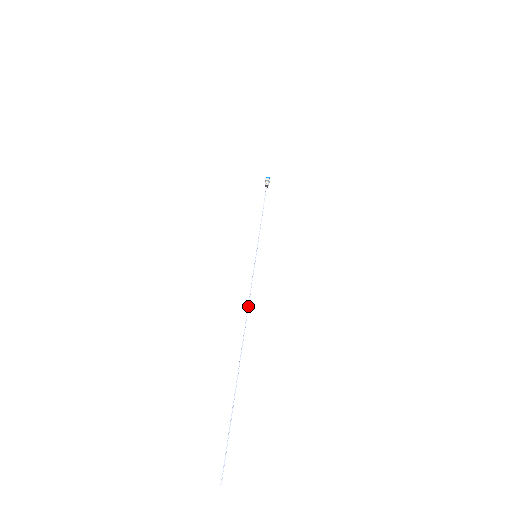
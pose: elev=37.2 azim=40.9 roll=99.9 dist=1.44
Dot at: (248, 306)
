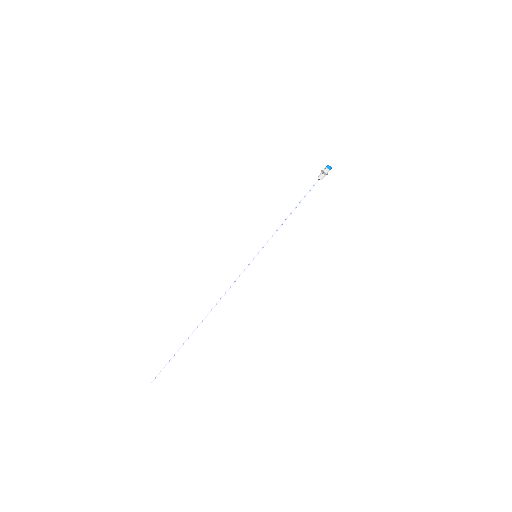
Dot at: occluded
